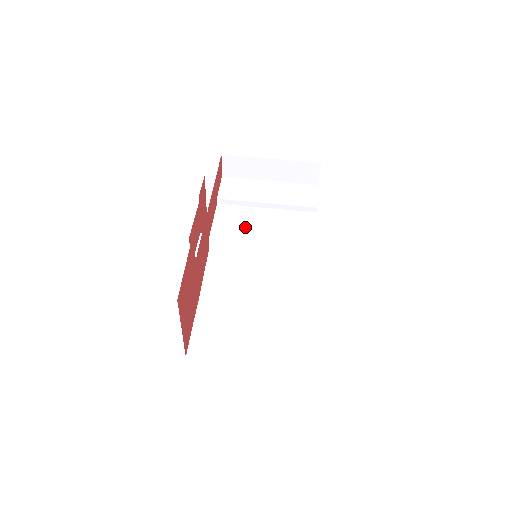
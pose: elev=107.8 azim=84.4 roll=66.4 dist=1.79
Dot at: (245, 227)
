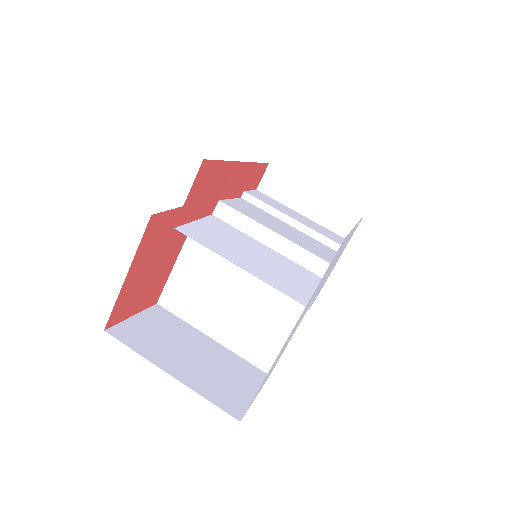
Dot at: (261, 217)
